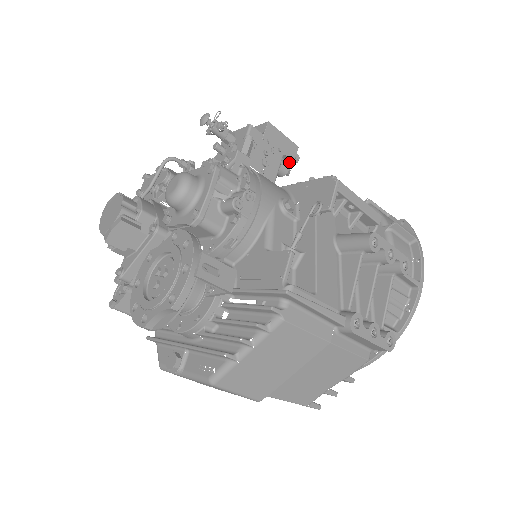
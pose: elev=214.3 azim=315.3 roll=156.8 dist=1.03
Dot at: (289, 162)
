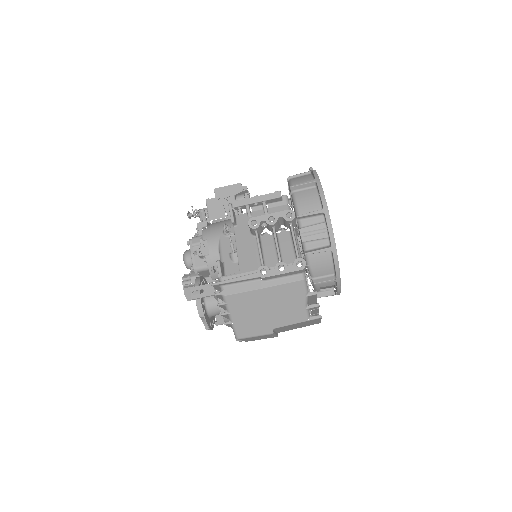
Dot at: (246, 192)
